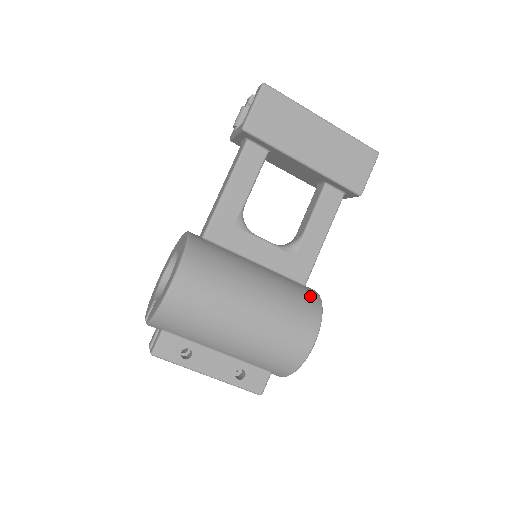
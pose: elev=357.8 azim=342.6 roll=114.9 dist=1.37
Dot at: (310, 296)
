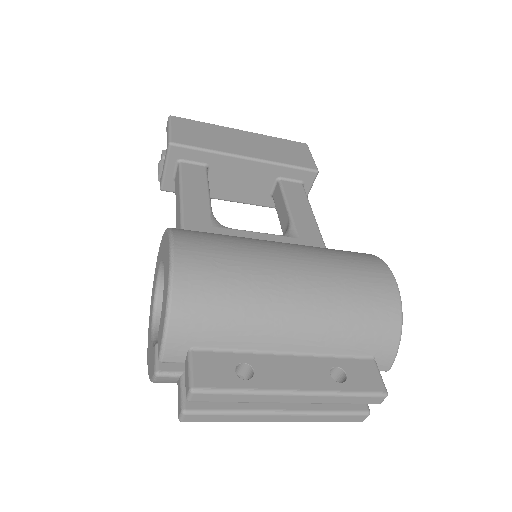
Dot at: occluded
